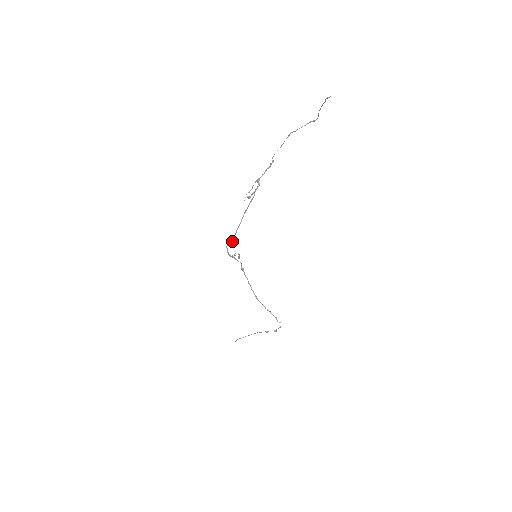
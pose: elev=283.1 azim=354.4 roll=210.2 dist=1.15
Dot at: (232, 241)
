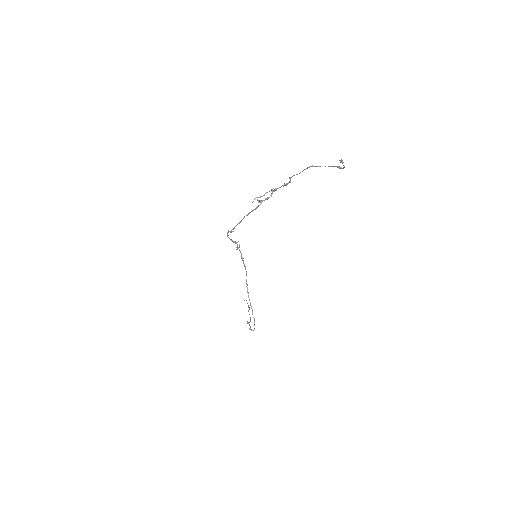
Dot at: (230, 232)
